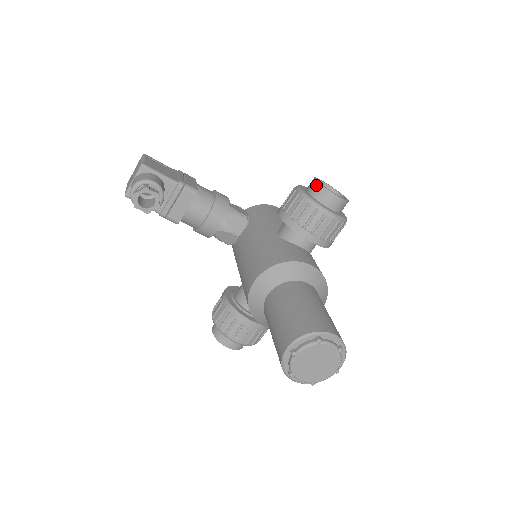
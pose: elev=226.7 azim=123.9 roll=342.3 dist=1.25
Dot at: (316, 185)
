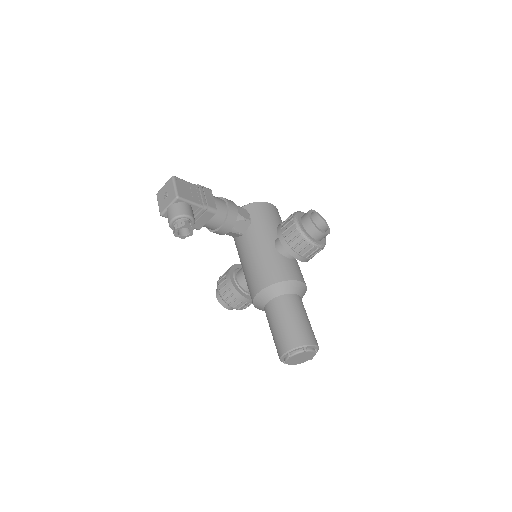
Dot at: (310, 223)
